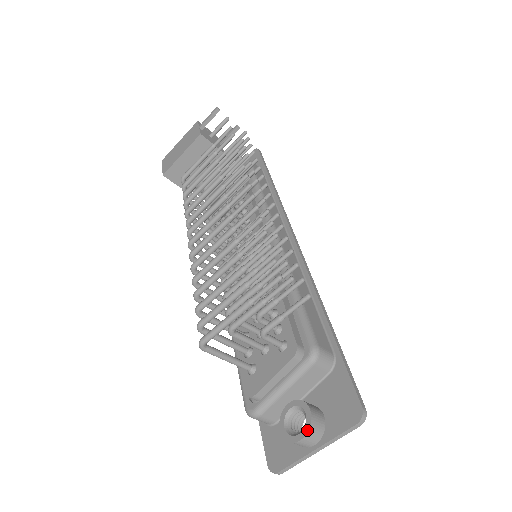
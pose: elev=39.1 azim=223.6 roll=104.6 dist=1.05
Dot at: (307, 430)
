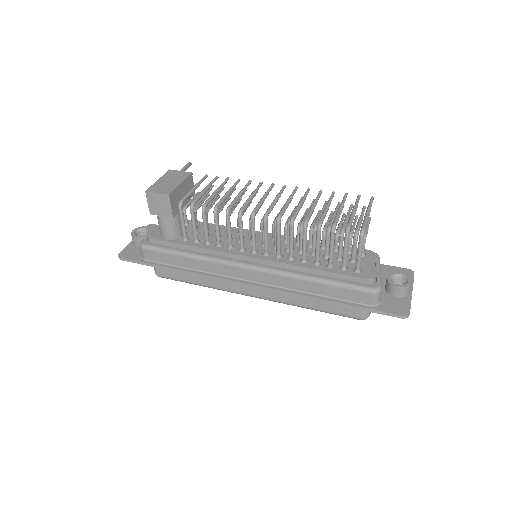
Dot at: (410, 277)
